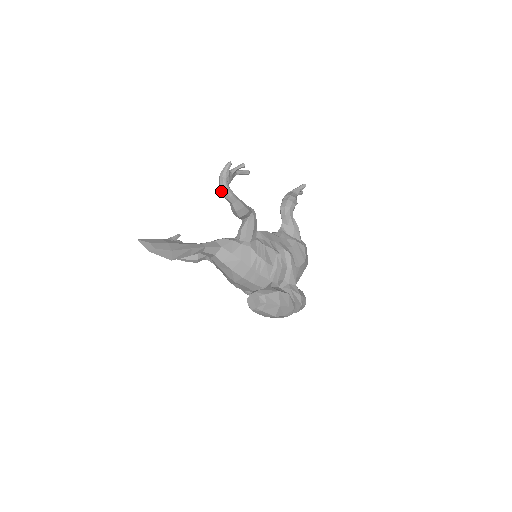
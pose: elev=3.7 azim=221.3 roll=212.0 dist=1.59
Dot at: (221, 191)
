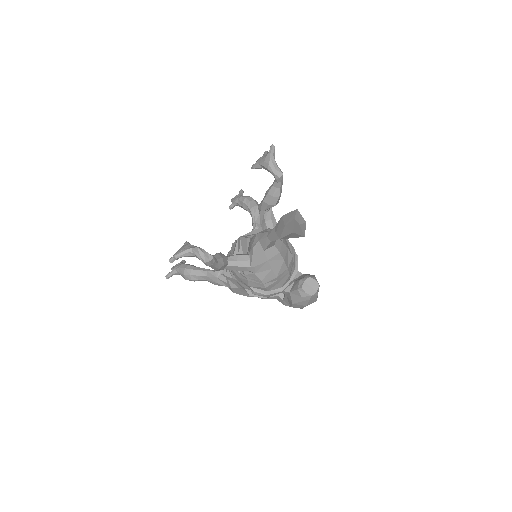
Dot at: (278, 173)
